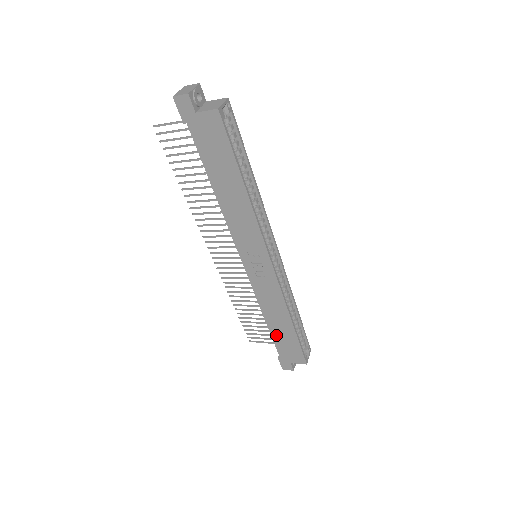
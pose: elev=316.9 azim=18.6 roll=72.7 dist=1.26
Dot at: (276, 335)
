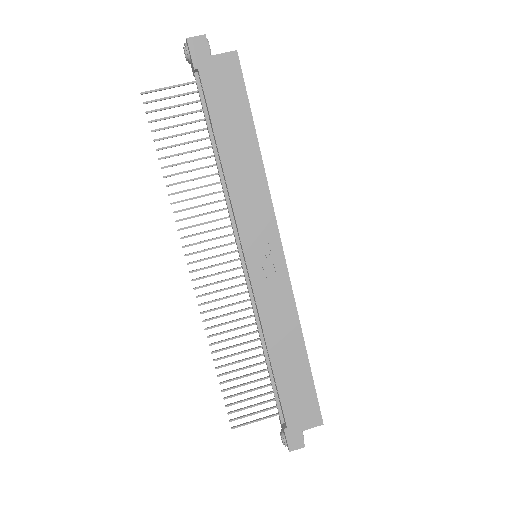
Dot at: (283, 381)
